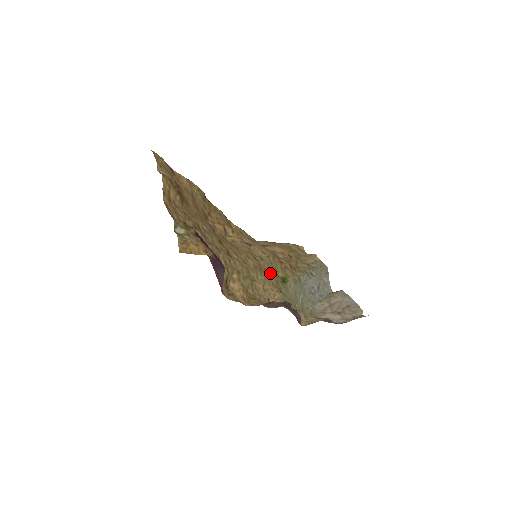
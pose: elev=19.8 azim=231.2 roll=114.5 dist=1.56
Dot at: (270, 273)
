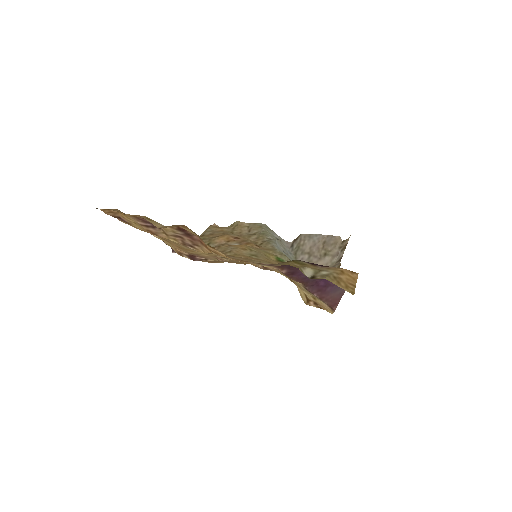
Dot at: (275, 263)
